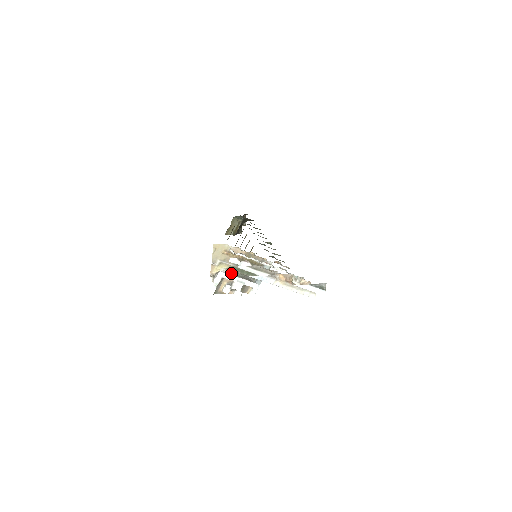
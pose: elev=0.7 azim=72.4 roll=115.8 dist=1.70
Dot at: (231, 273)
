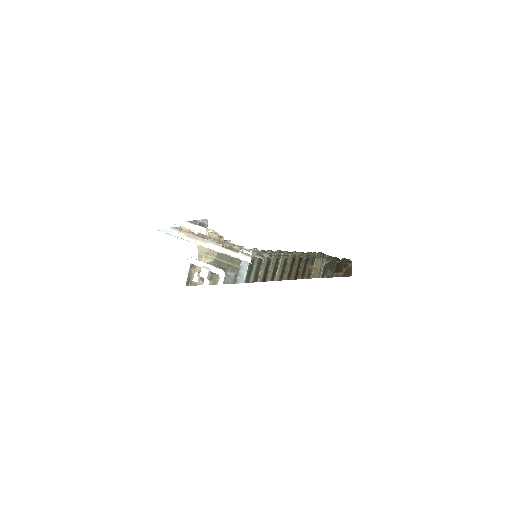
Dot at: occluded
